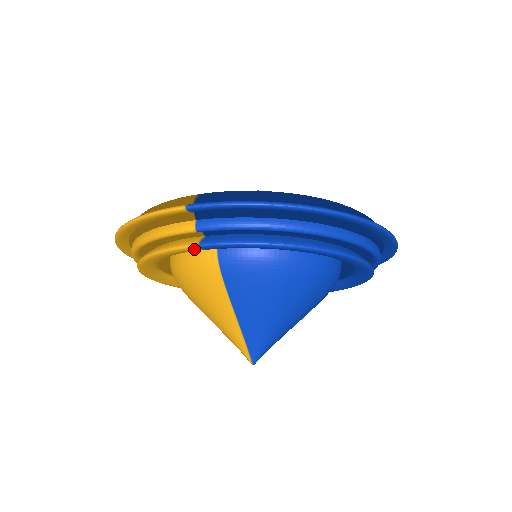
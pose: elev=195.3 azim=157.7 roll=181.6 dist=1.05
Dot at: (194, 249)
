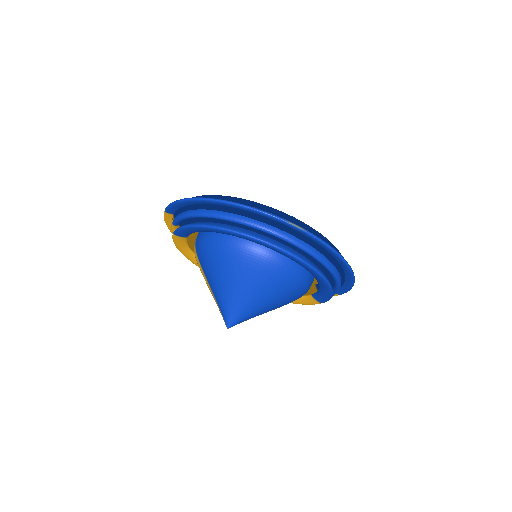
Dot at: (175, 236)
